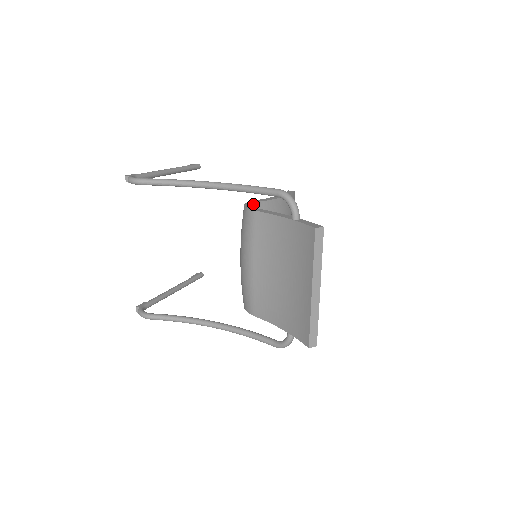
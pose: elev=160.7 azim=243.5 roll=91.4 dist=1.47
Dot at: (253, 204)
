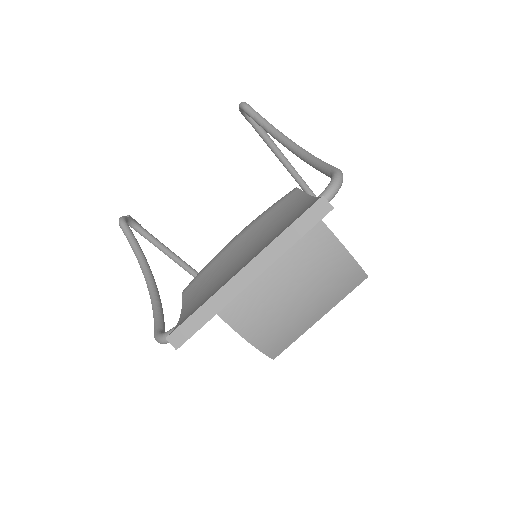
Dot at: occluded
